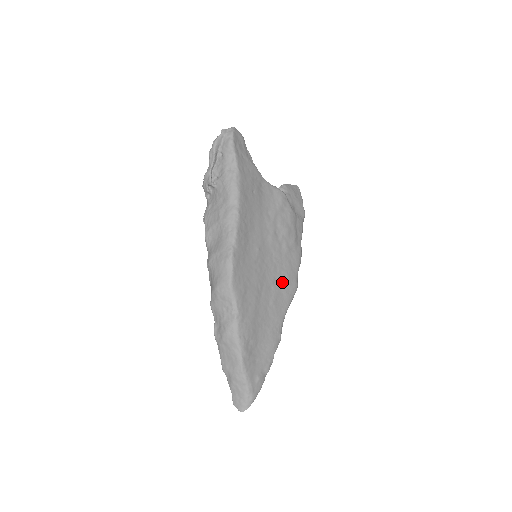
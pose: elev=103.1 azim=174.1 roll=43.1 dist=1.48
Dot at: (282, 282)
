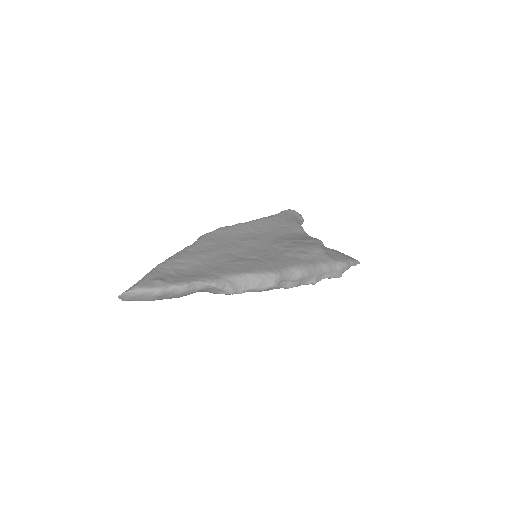
Dot at: (260, 261)
